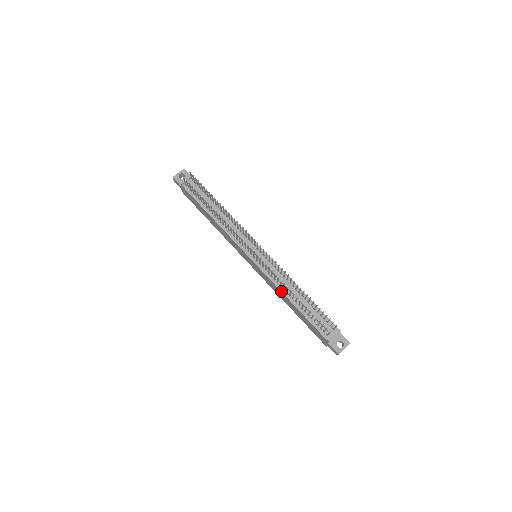
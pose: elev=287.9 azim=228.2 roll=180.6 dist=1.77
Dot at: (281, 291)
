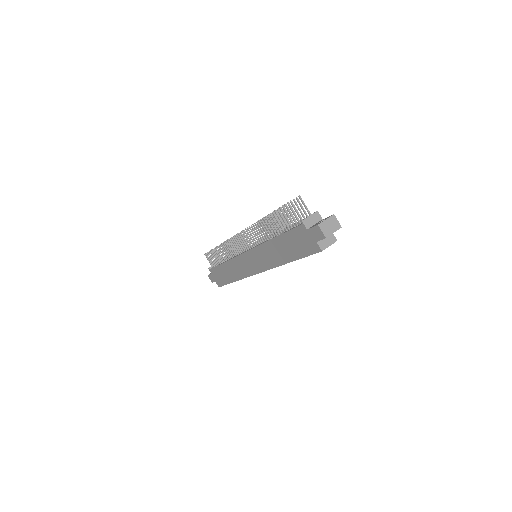
Dot at: (265, 242)
